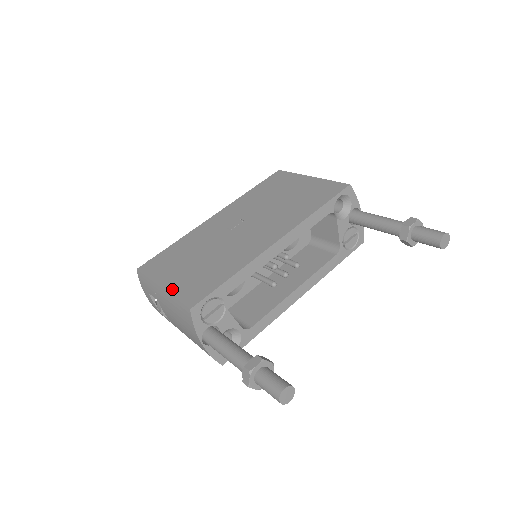
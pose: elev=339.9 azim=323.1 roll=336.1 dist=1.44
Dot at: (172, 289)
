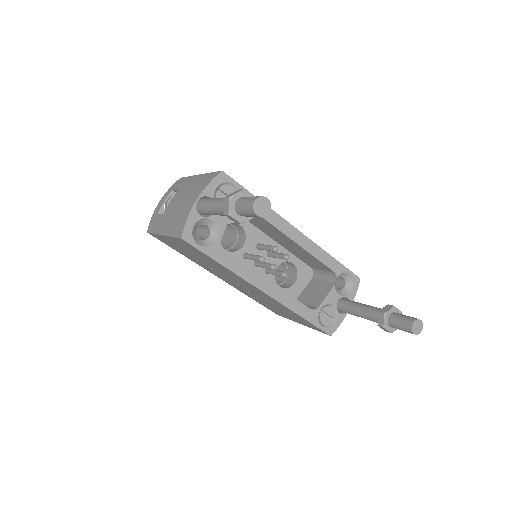
Dot at: occluded
